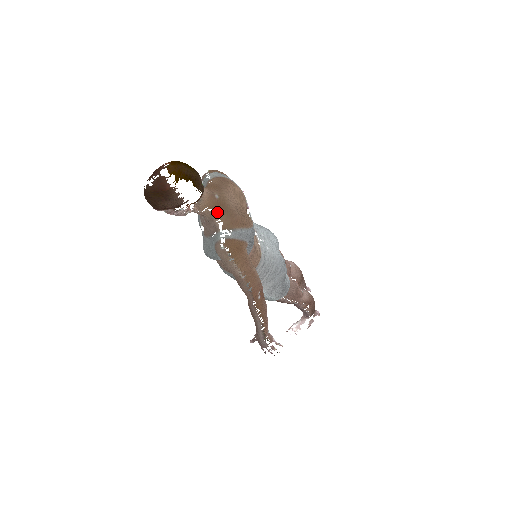
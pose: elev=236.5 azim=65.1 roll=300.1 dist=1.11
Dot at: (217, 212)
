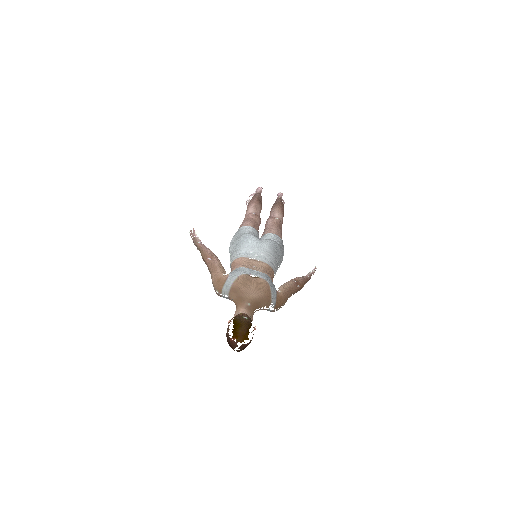
Dot at: (258, 308)
